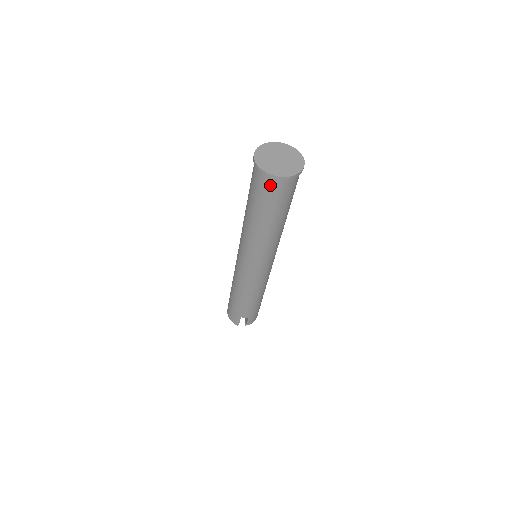
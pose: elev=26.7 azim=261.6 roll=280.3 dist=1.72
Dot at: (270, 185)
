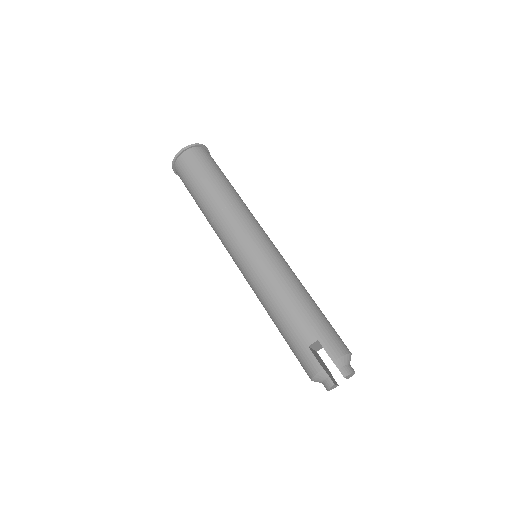
Dot at: (183, 163)
